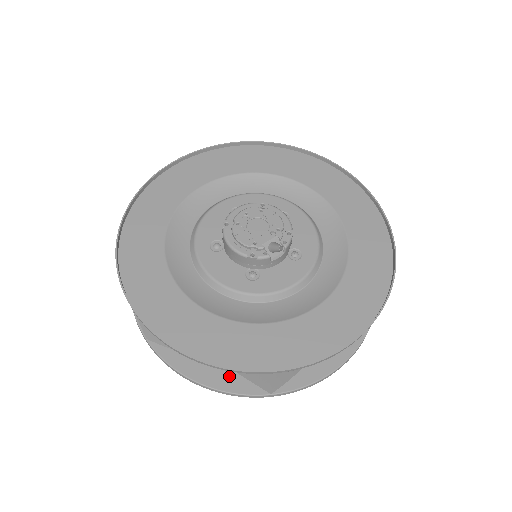
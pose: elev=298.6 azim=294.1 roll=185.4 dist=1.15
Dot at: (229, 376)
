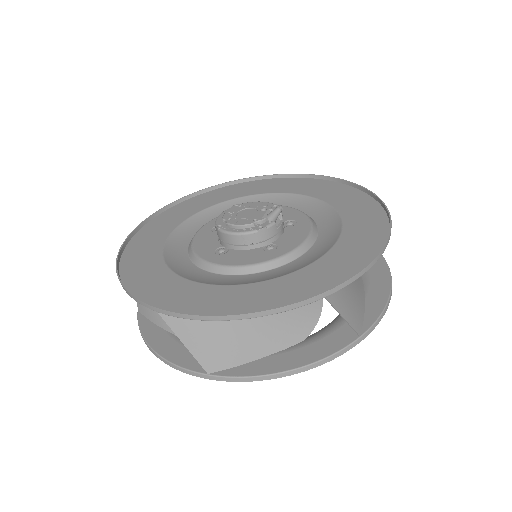
Dot at: (312, 348)
